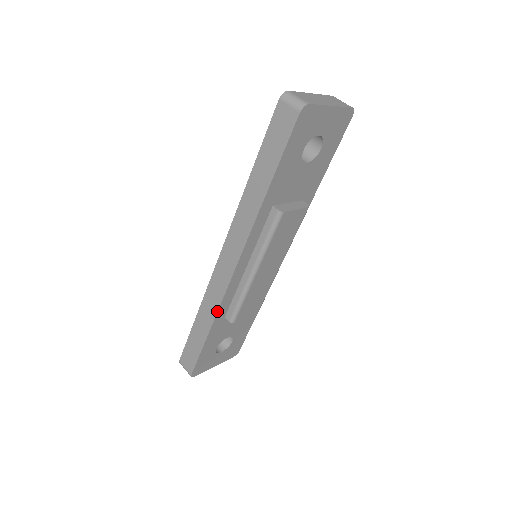
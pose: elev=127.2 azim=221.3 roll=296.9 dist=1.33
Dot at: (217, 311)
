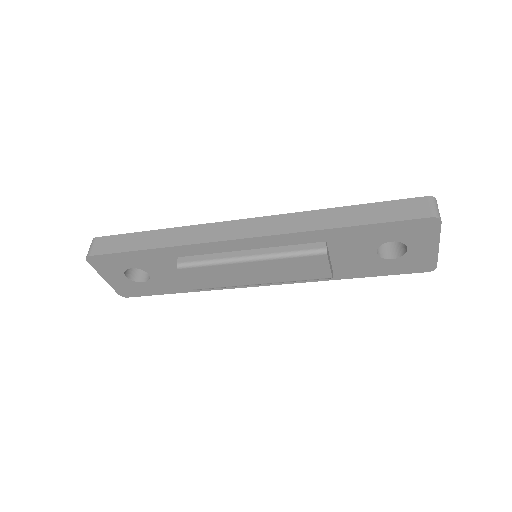
Dot at: (186, 244)
